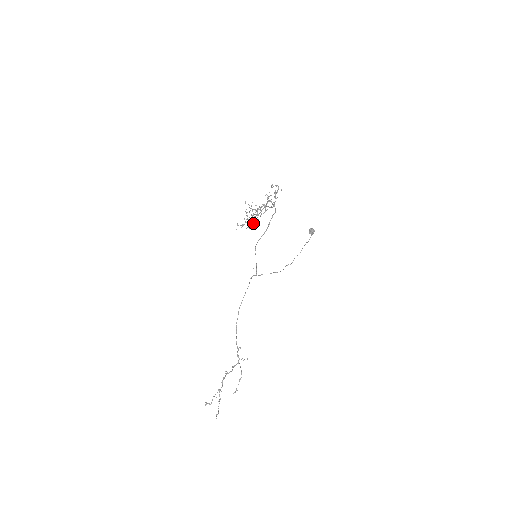
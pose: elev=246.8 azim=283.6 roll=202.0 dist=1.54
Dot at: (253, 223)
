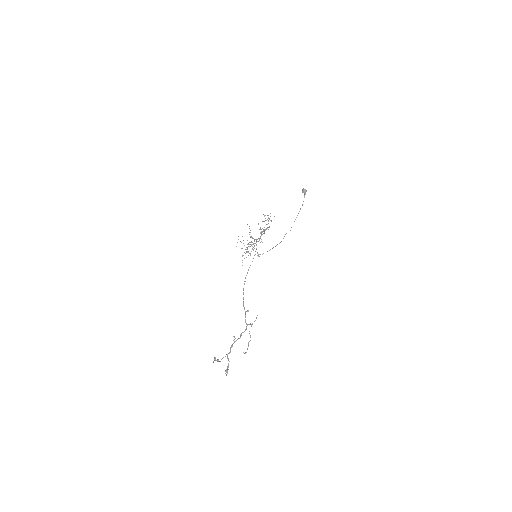
Dot at: (251, 236)
